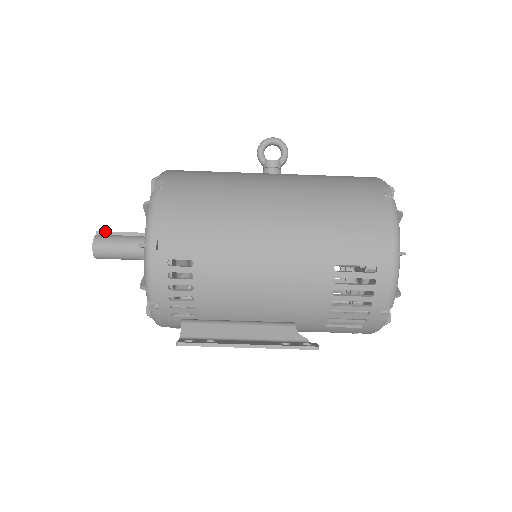
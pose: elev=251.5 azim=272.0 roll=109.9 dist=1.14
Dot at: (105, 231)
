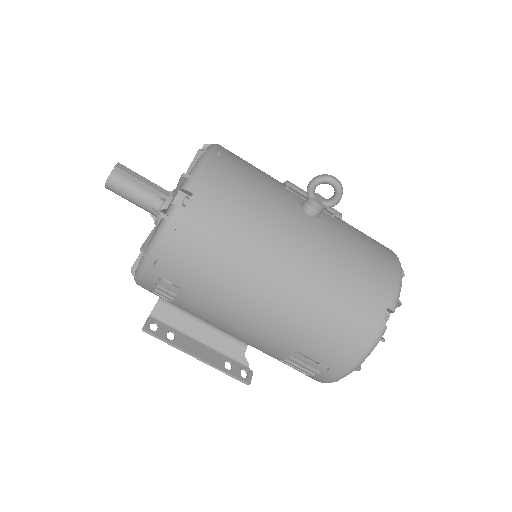
Dot at: (124, 170)
